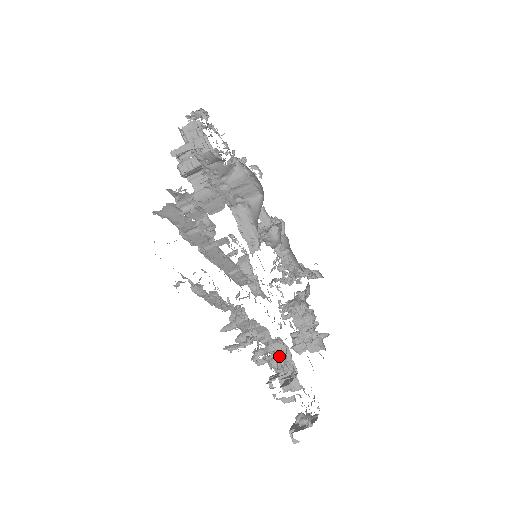
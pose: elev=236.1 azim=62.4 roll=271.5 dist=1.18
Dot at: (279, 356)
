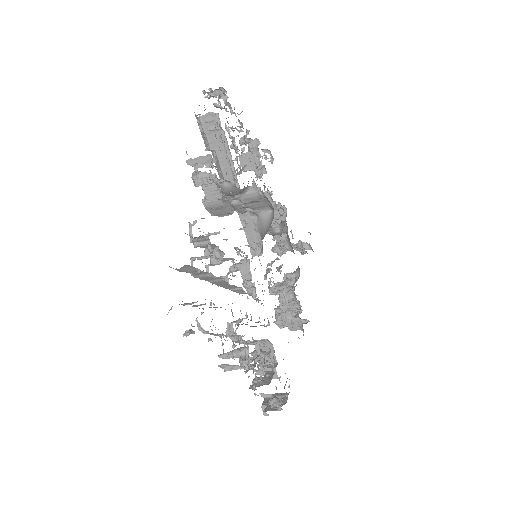
Dot at: (264, 353)
